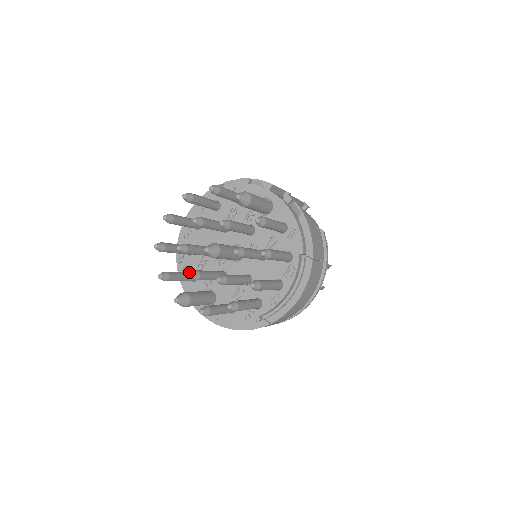
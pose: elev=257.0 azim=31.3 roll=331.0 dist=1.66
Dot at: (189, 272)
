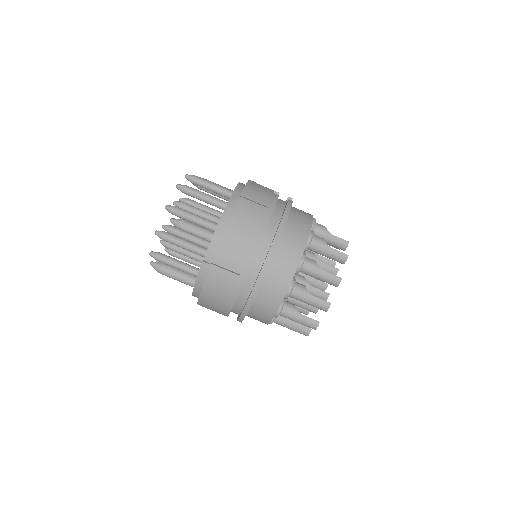
Dot at: occluded
